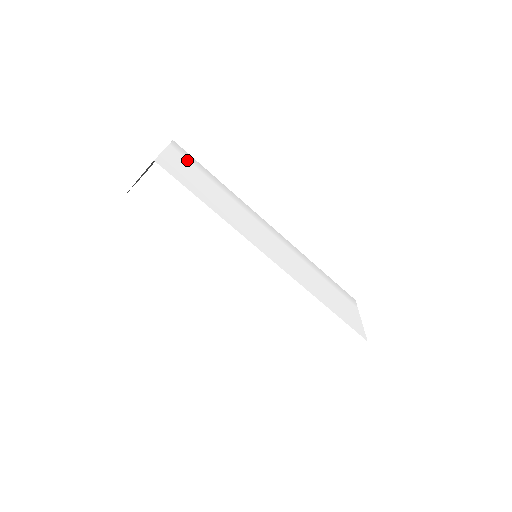
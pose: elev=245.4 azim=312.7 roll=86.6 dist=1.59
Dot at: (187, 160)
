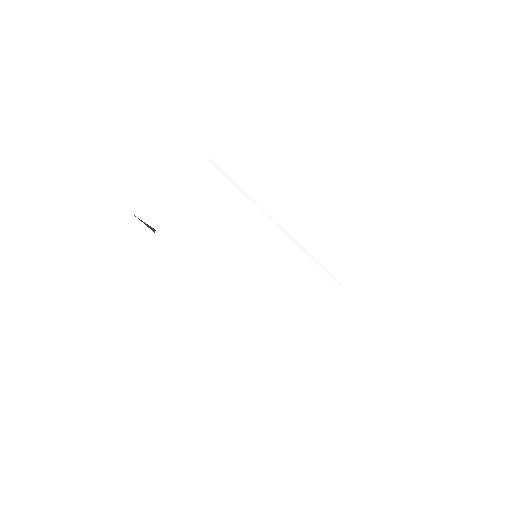
Dot at: (214, 190)
